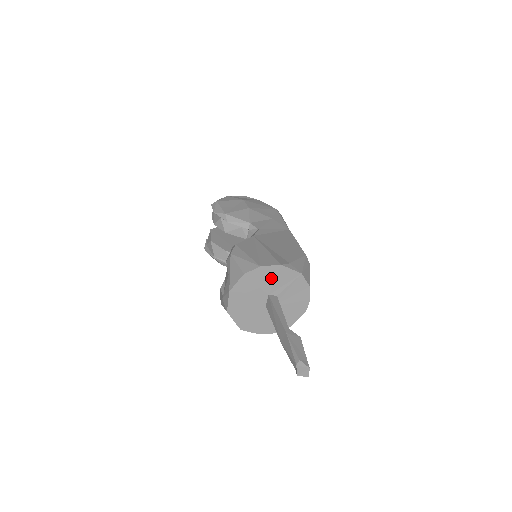
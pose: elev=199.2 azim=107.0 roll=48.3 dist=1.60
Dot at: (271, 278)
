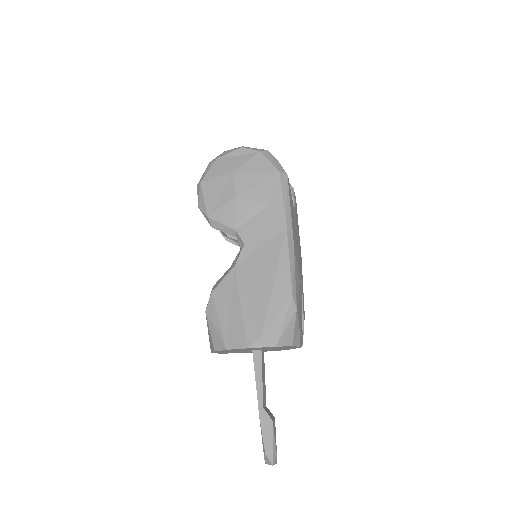
Dot at: (245, 349)
